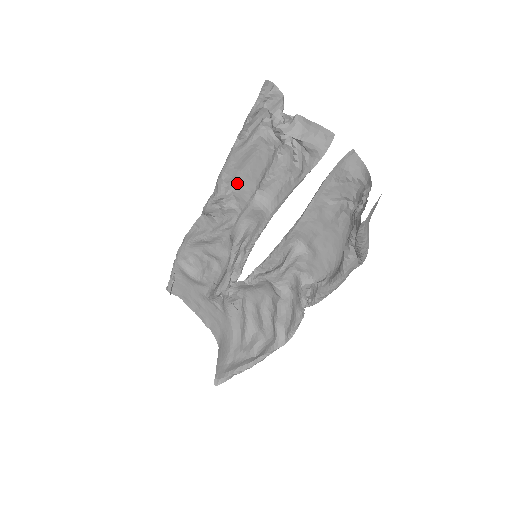
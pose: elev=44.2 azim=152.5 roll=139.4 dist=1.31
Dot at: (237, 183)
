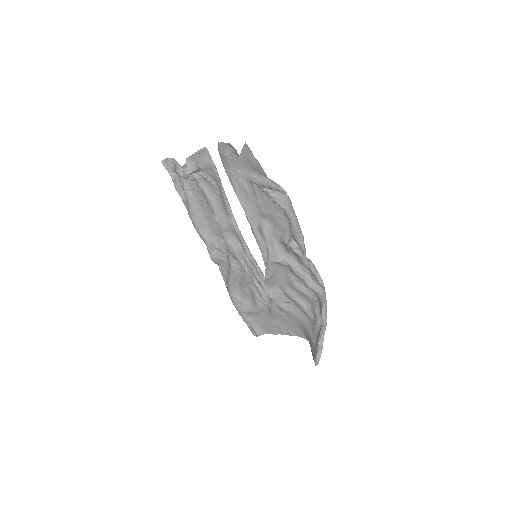
Dot at: (209, 227)
